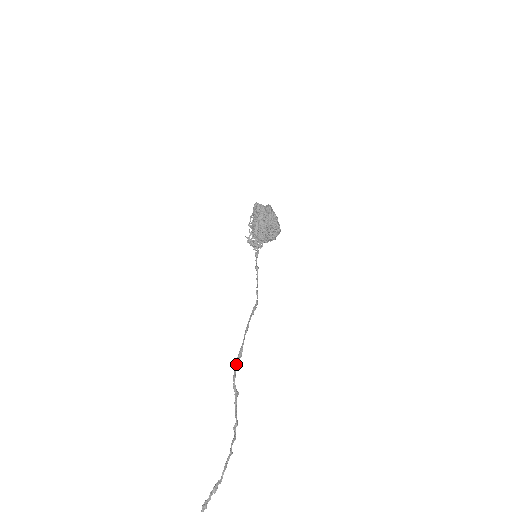
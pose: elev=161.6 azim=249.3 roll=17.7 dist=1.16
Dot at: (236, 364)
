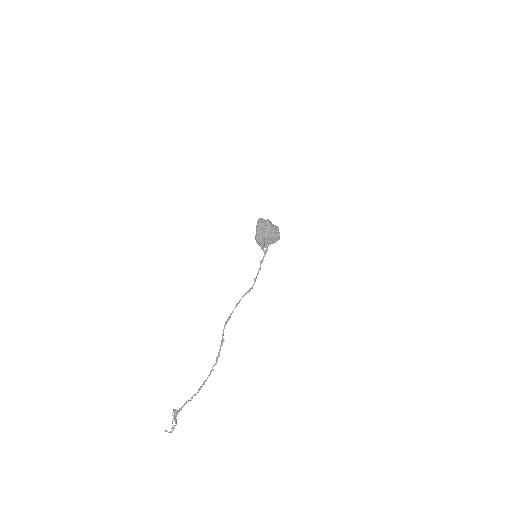
Dot at: (225, 324)
